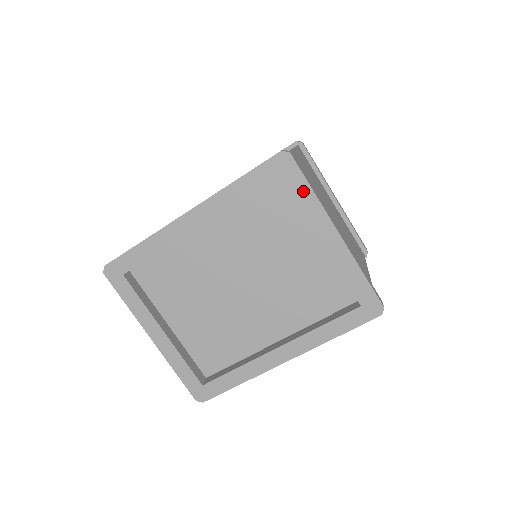
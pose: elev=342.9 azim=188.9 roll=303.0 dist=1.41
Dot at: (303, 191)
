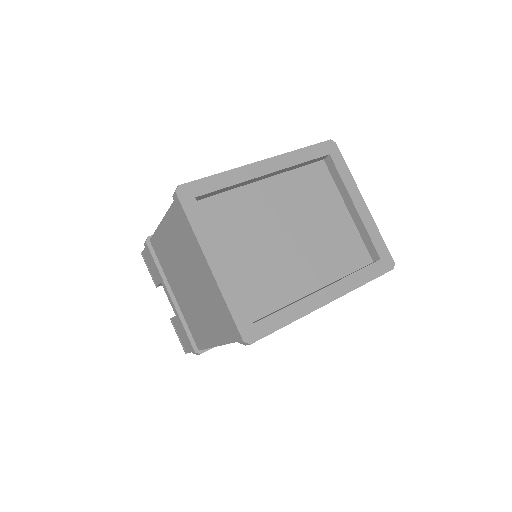
Dot at: (343, 168)
